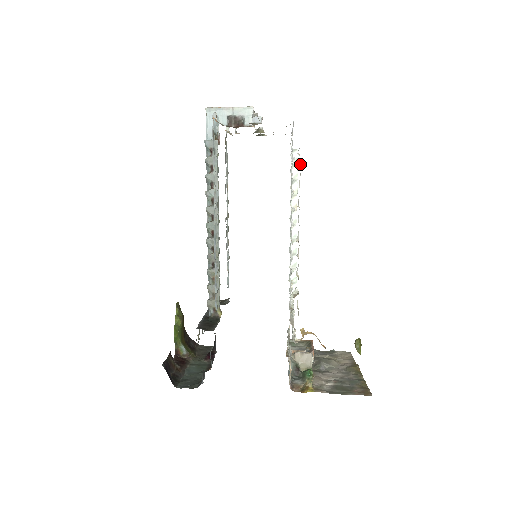
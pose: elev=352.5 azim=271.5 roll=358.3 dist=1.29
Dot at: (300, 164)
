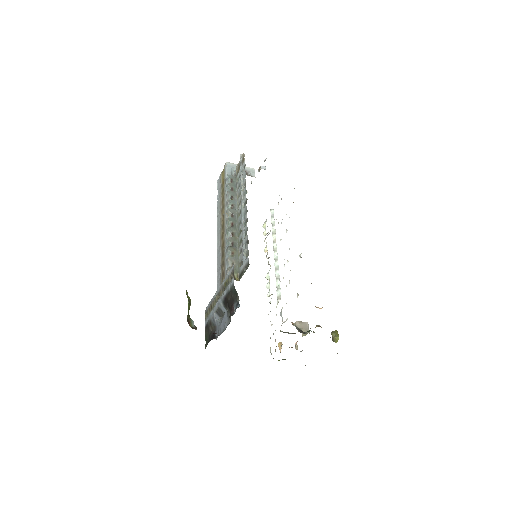
Dot at: occluded
